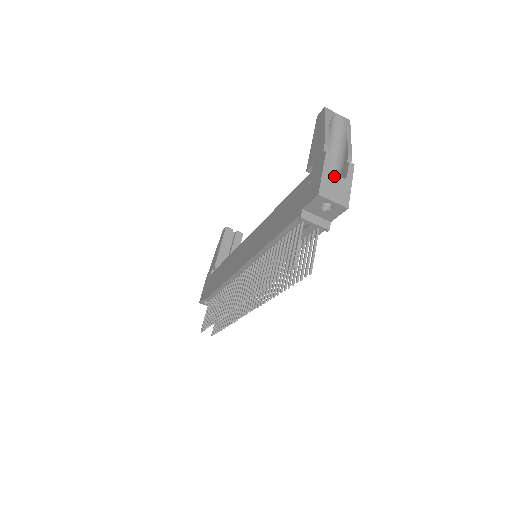
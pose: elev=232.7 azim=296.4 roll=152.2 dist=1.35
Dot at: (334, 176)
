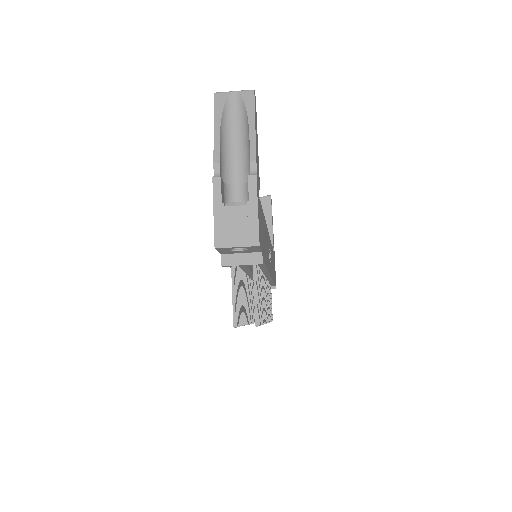
Dot at: (230, 209)
